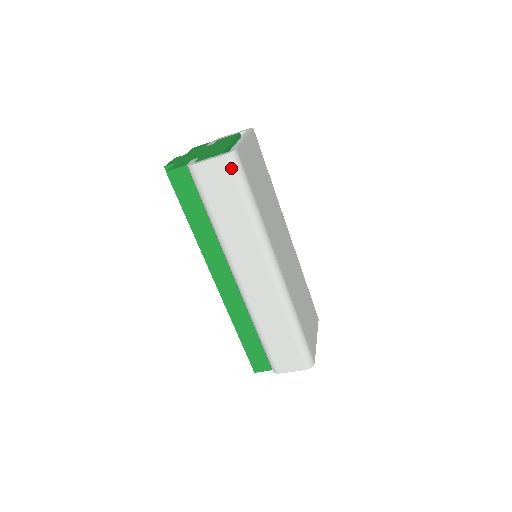
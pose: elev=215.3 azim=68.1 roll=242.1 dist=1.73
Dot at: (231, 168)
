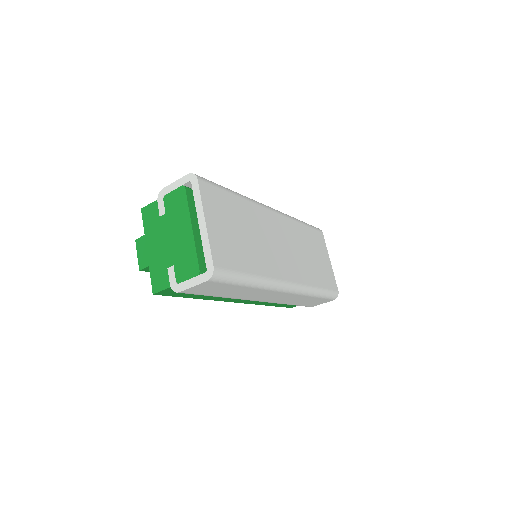
Dot at: (218, 282)
